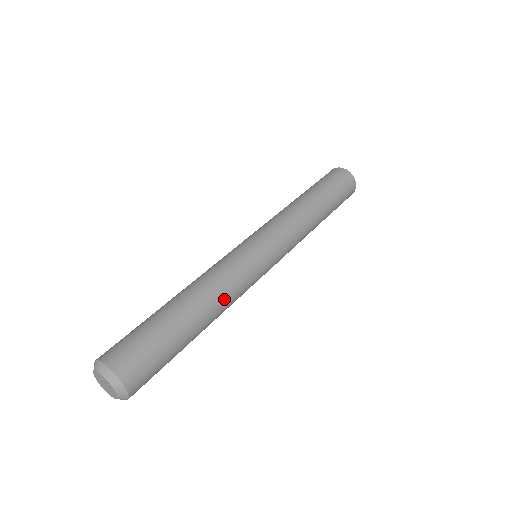
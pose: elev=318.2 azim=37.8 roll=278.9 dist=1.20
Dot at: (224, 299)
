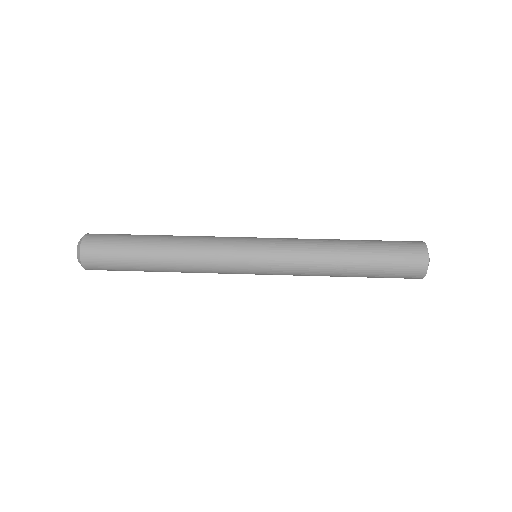
Dot at: (189, 271)
